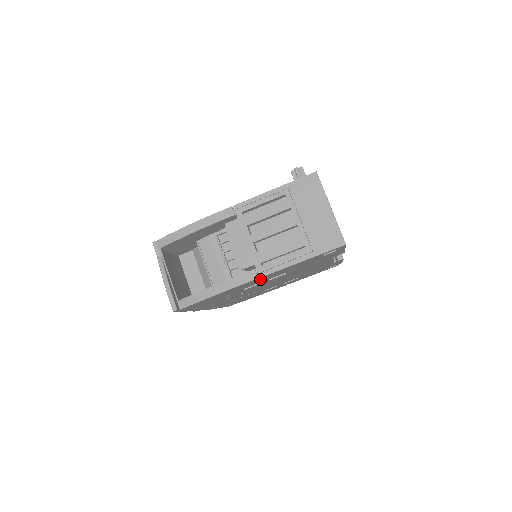
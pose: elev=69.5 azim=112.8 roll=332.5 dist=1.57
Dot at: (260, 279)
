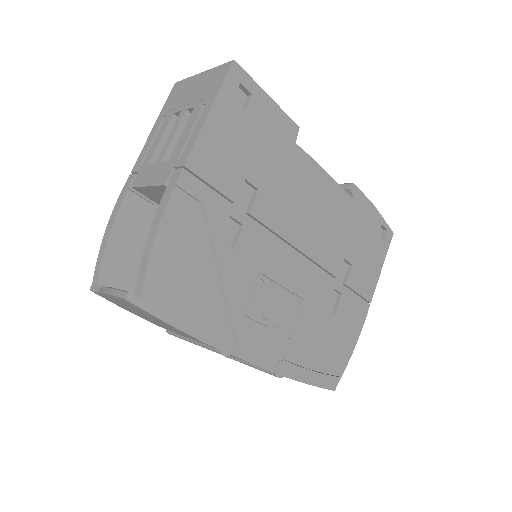
Dot at: (201, 184)
